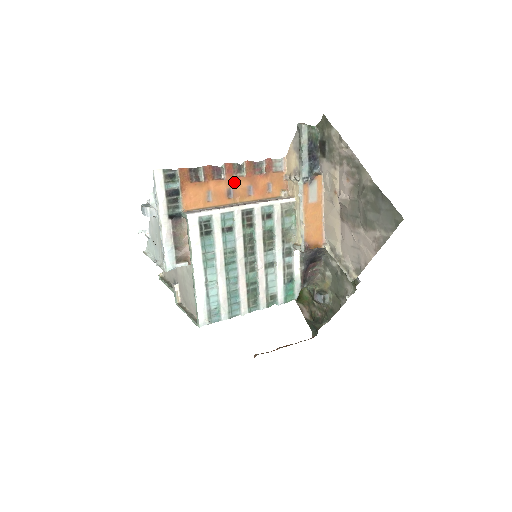
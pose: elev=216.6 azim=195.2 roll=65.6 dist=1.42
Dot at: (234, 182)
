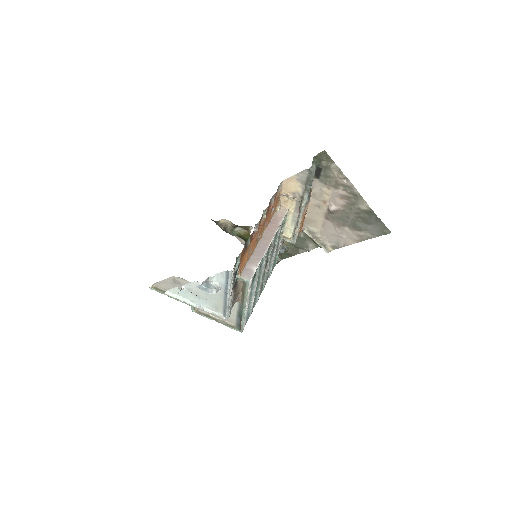
Dot at: (260, 227)
